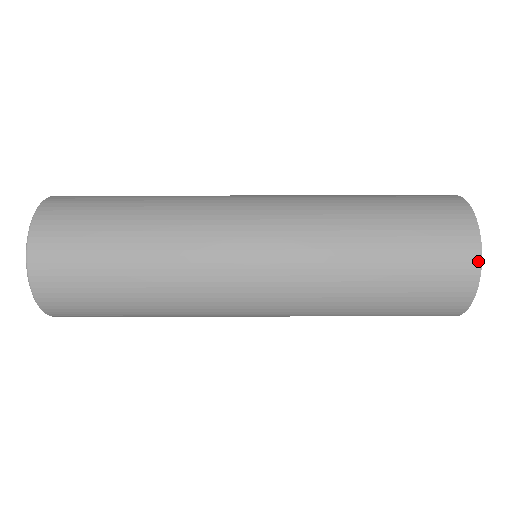
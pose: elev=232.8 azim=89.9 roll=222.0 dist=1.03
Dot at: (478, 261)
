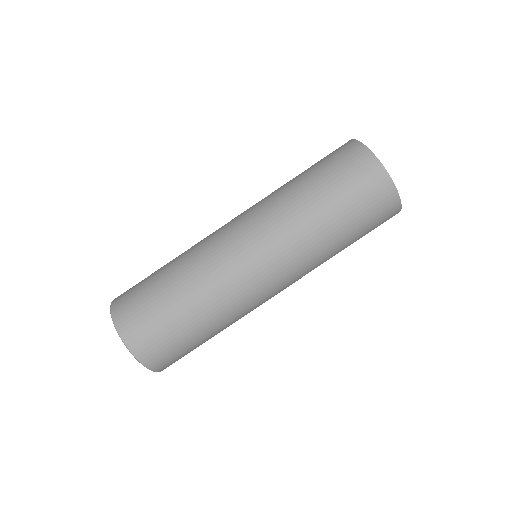
Dot at: (351, 141)
